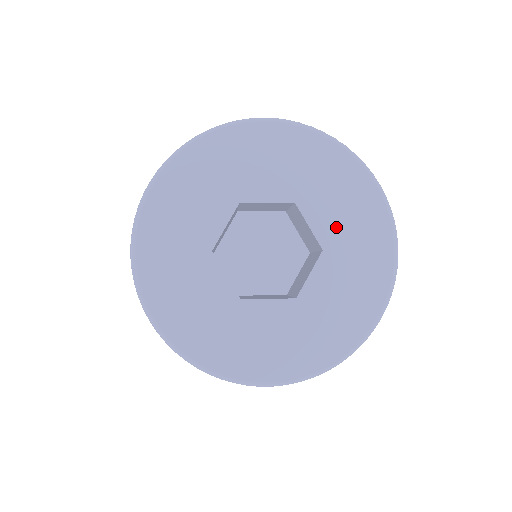
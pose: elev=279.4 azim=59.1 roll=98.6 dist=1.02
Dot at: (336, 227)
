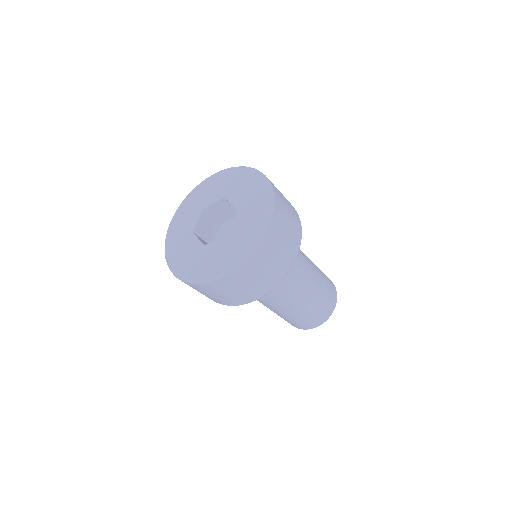
Dot at: (242, 198)
